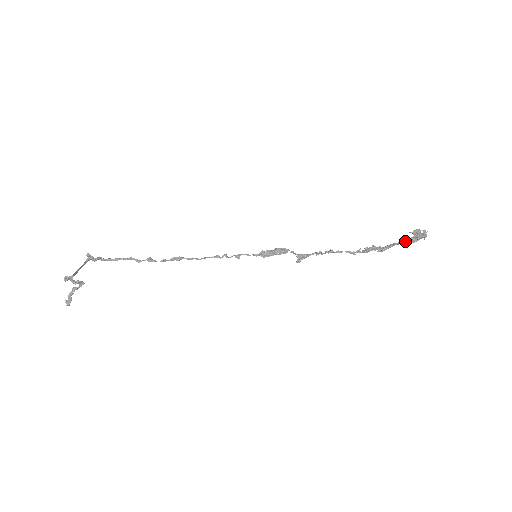
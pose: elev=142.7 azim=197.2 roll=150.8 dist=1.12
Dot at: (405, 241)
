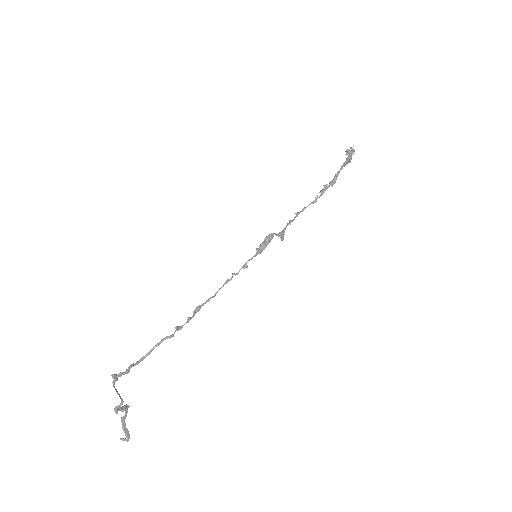
Dot at: (344, 164)
